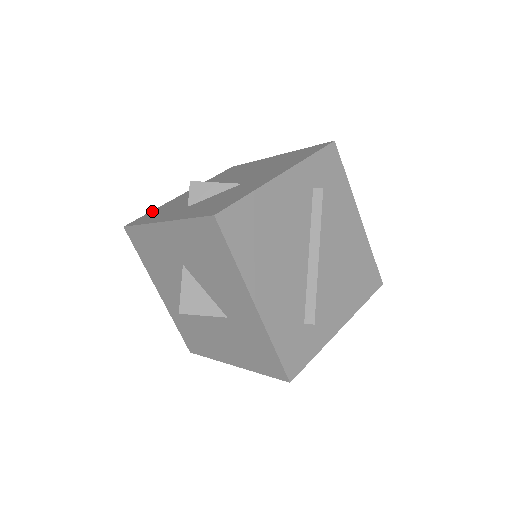
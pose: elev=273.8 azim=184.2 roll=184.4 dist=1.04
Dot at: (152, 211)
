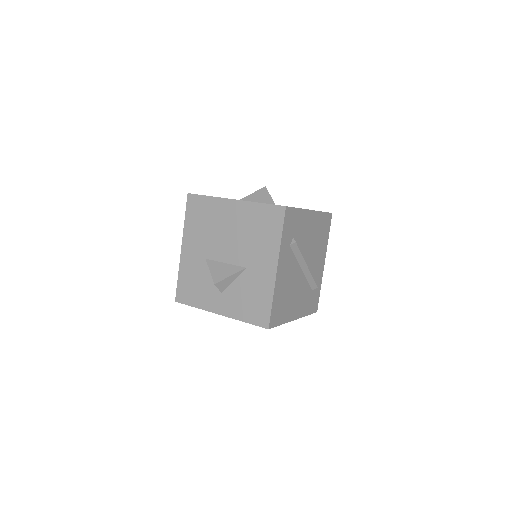
Dot at: (180, 280)
